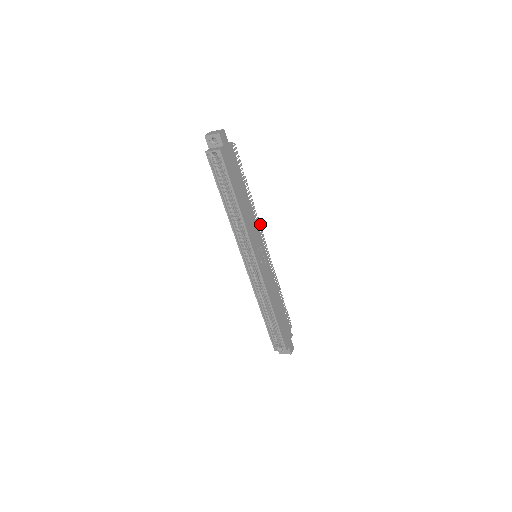
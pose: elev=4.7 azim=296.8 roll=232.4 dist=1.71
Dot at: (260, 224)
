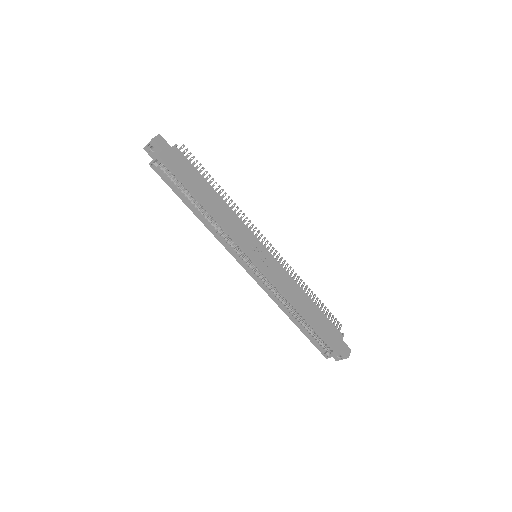
Dot at: (250, 220)
